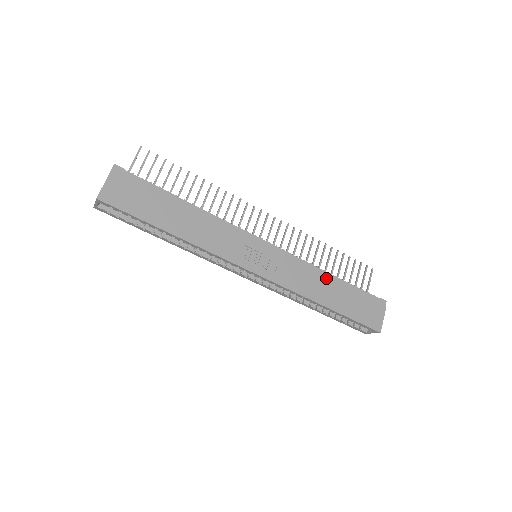
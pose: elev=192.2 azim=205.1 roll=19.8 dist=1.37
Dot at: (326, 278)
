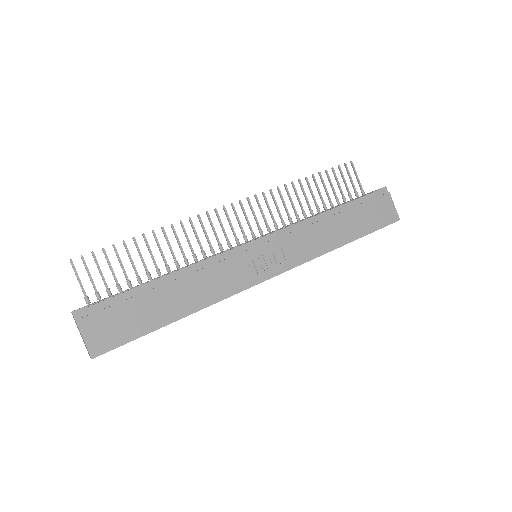
Dot at: (327, 219)
